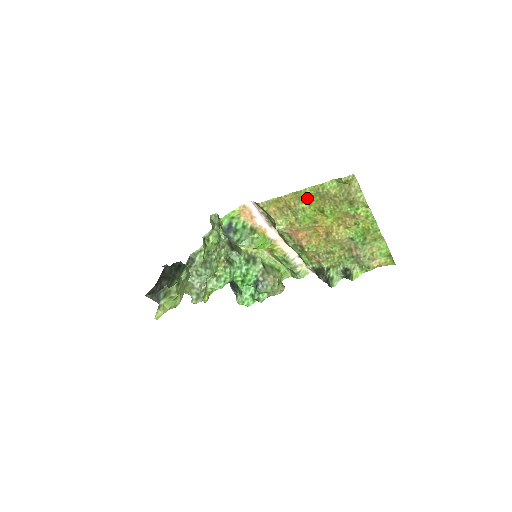
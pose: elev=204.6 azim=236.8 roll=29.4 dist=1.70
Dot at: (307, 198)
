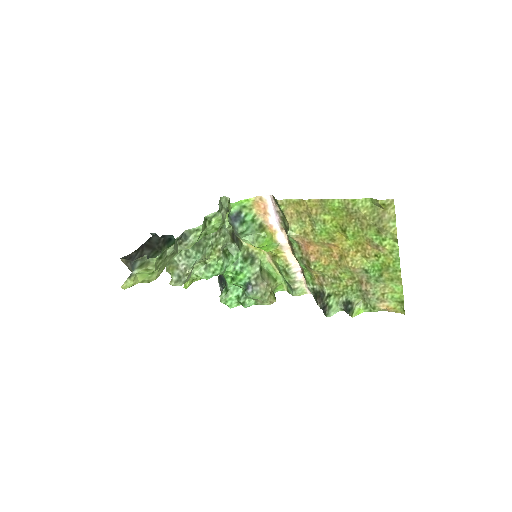
Dot at: (332, 210)
